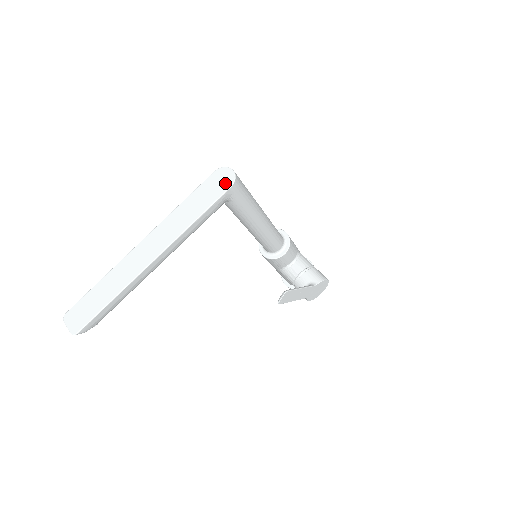
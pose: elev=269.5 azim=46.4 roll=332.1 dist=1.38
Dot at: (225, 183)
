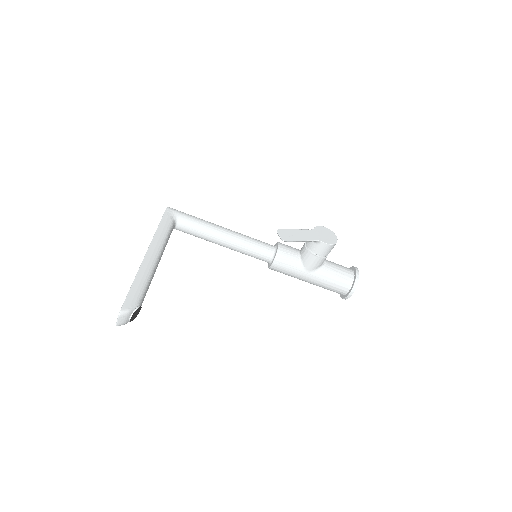
Dot at: occluded
